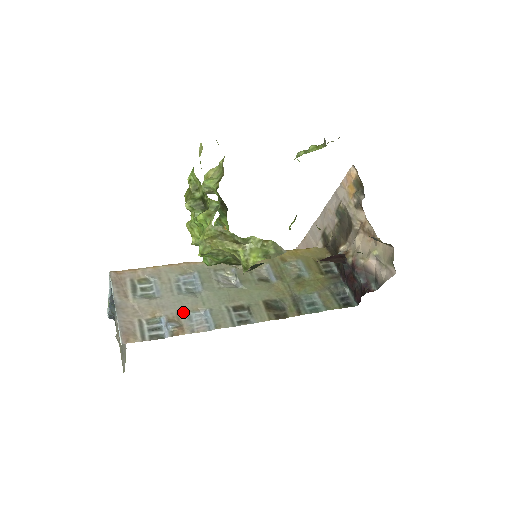
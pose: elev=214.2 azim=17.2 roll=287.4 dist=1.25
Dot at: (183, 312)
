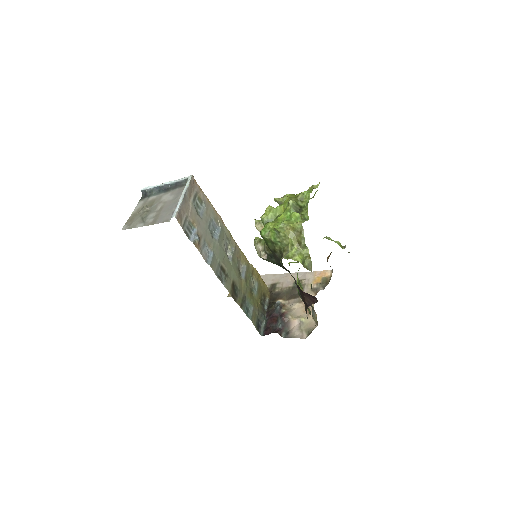
Dot at: (204, 239)
